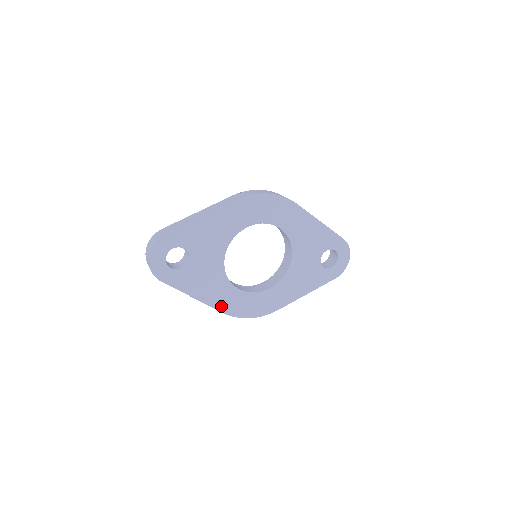
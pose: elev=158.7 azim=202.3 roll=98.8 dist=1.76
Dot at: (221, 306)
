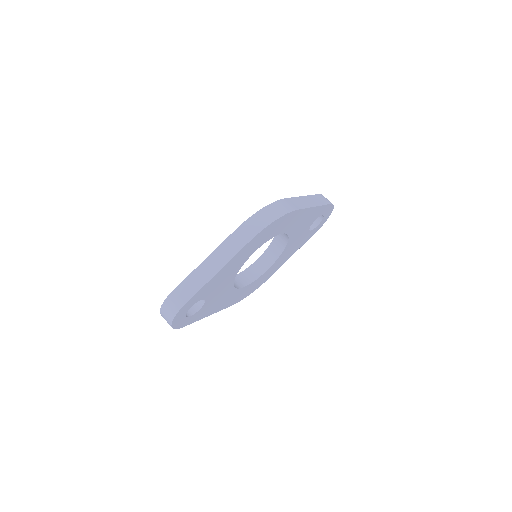
Dot at: (229, 304)
